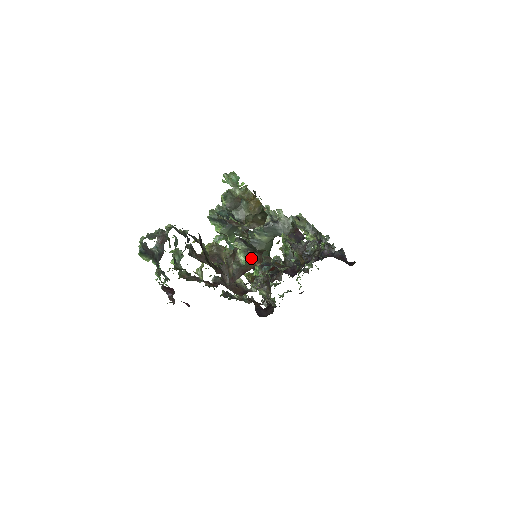
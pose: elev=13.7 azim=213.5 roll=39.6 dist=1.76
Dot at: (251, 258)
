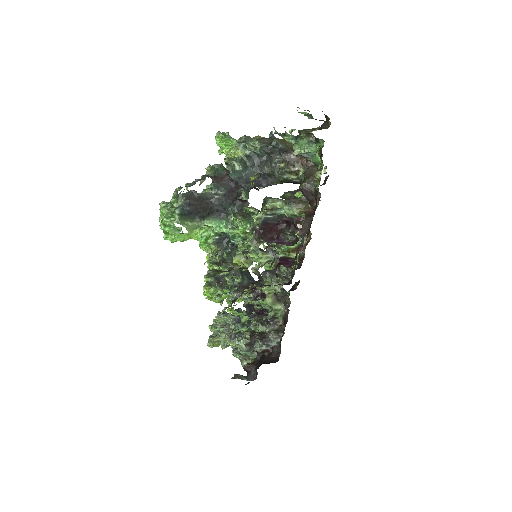
Dot at: (302, 203)
